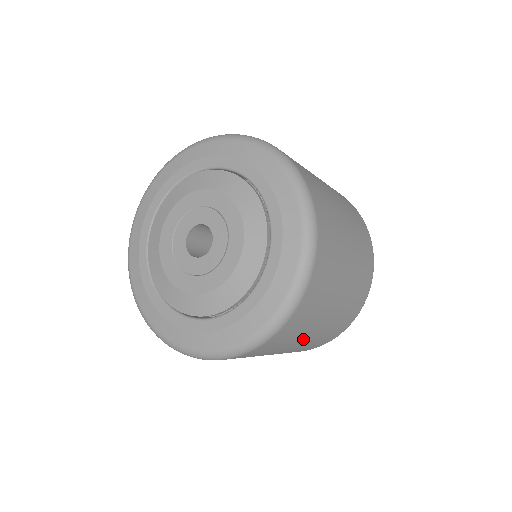
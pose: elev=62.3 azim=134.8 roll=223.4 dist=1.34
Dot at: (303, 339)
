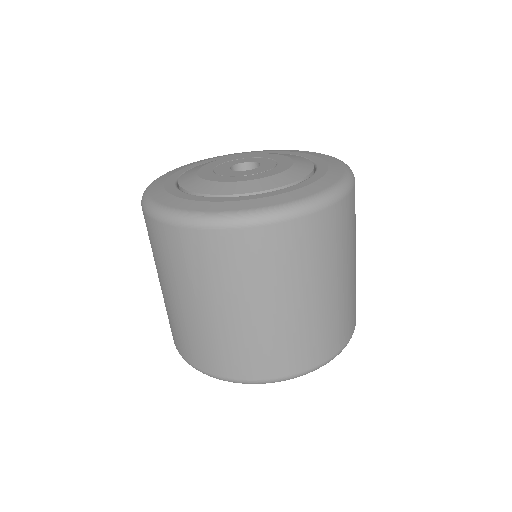
Dot at: (270, 301)
